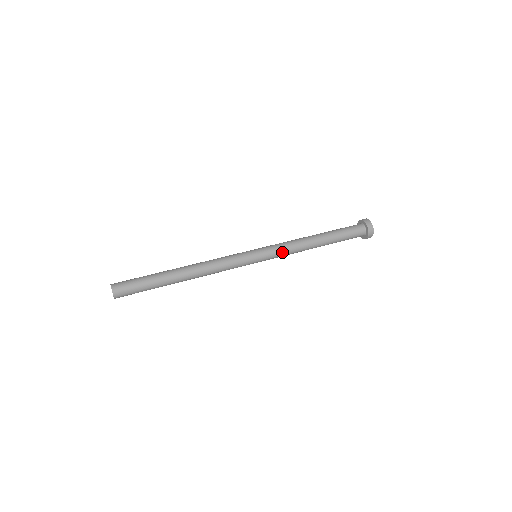
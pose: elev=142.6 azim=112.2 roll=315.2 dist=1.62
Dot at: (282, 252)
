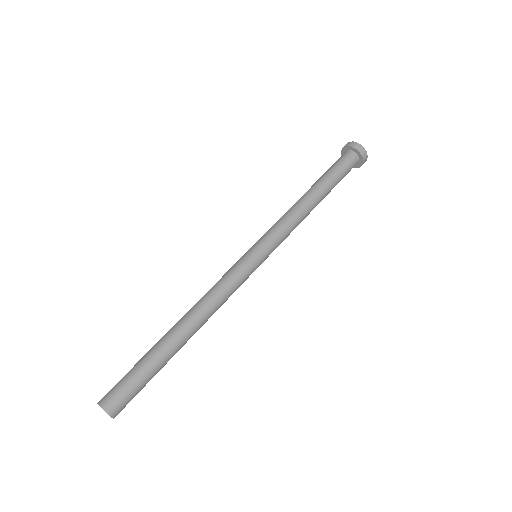
Dot at: (285, 238)
